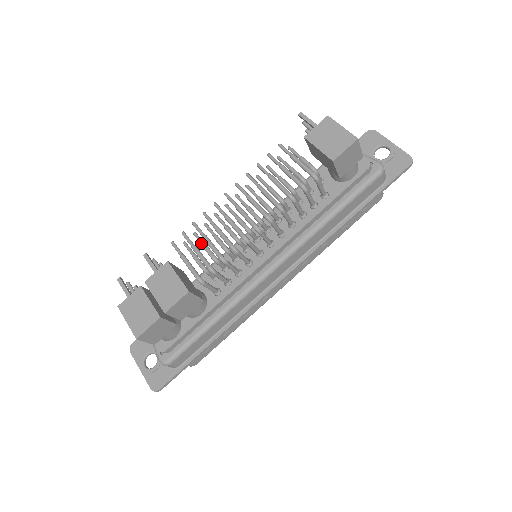
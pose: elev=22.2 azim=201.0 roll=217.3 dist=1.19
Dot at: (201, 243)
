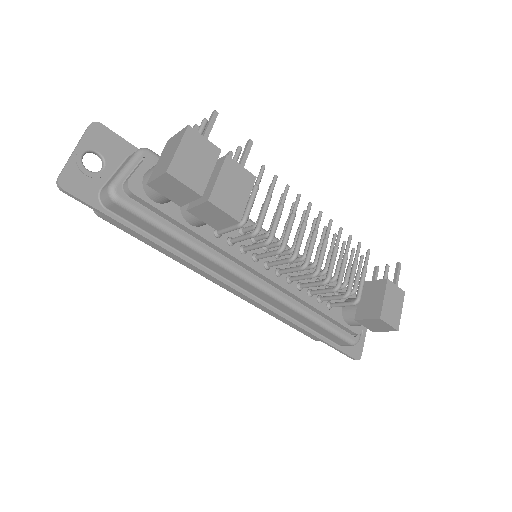
Dot at: occluded
